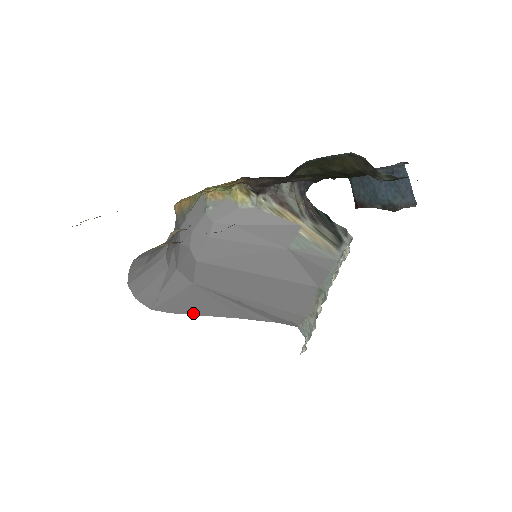
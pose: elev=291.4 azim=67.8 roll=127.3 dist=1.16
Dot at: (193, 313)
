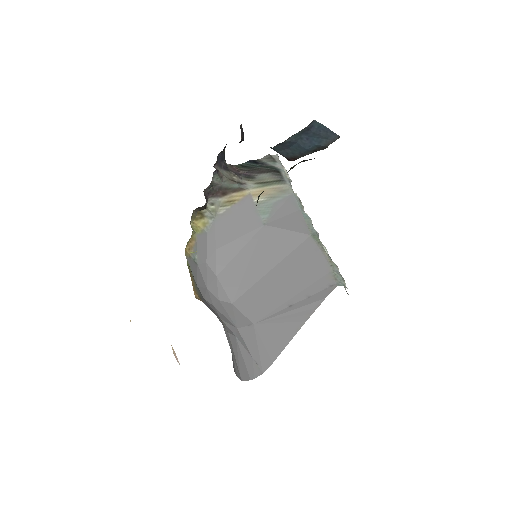
Dot at: (283, 348)
